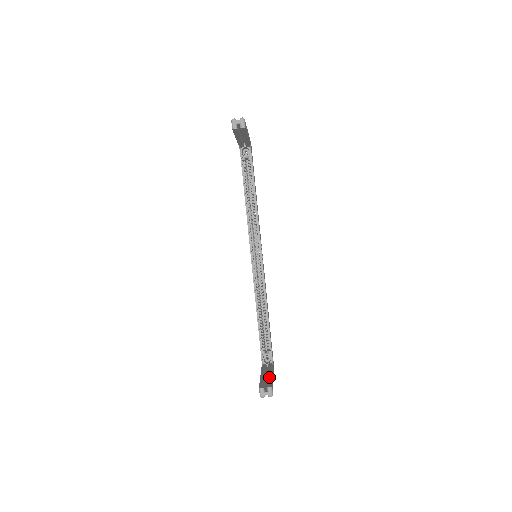
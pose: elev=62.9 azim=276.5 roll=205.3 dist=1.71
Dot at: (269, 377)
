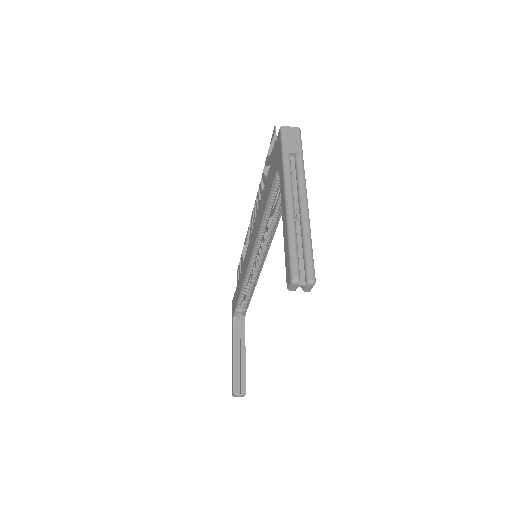
Dot at: (242, 364)
